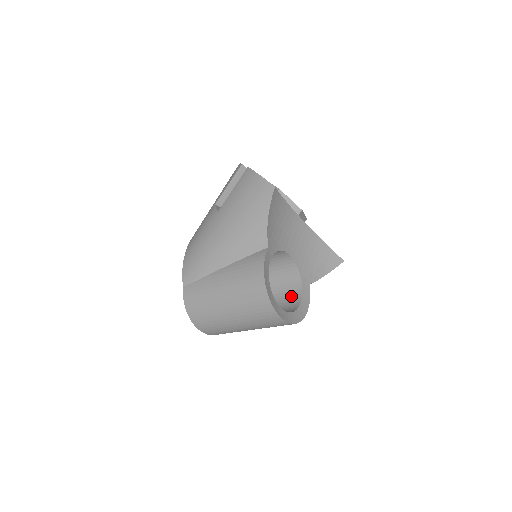
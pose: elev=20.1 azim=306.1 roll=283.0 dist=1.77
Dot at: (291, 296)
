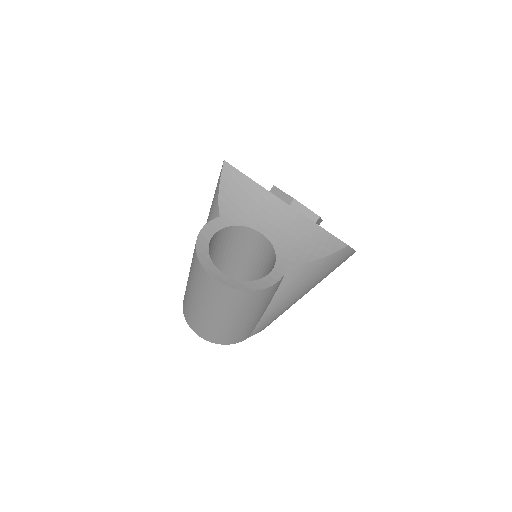
Dot at: occluded
